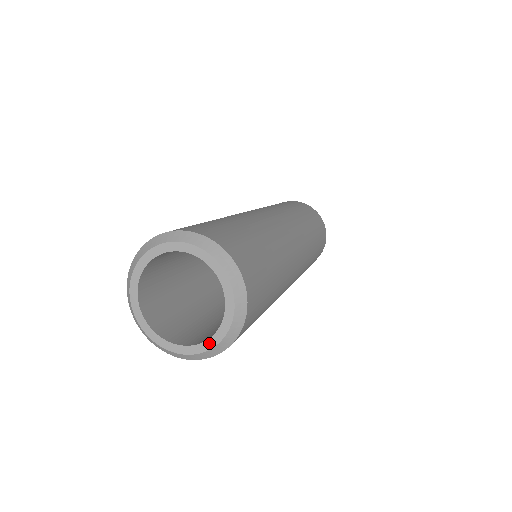
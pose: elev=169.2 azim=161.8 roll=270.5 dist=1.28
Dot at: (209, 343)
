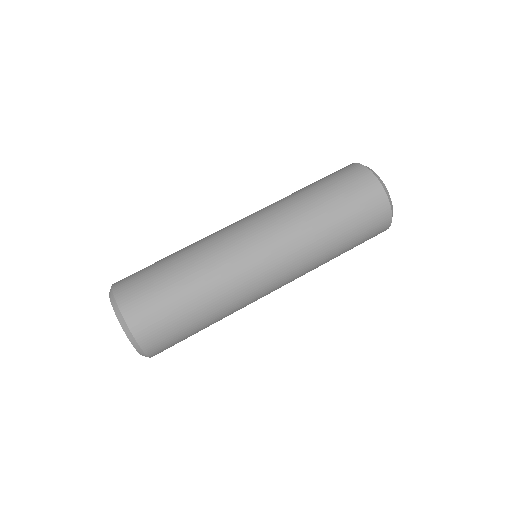
Dot at: occluded
